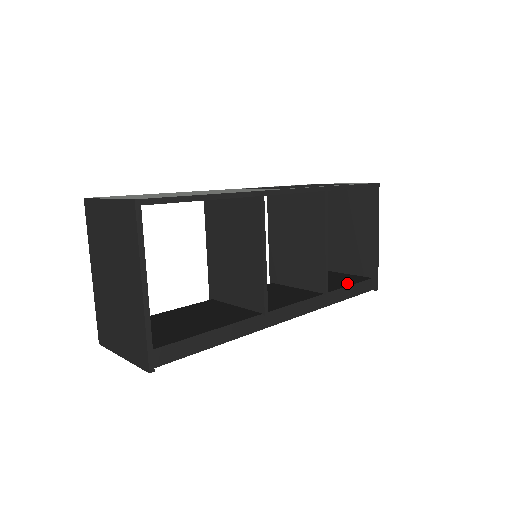
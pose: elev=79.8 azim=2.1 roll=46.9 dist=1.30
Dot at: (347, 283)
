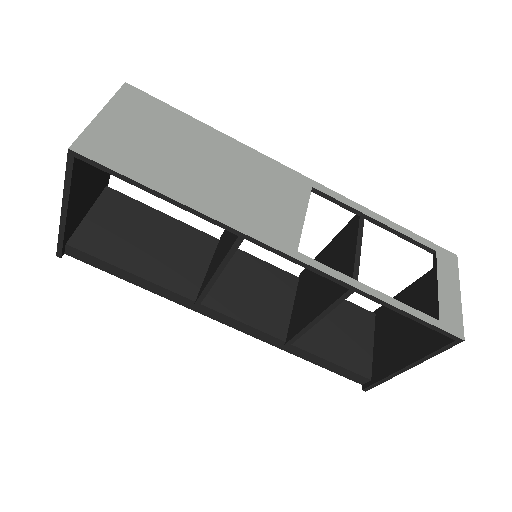
Dot at: (336, 356)
